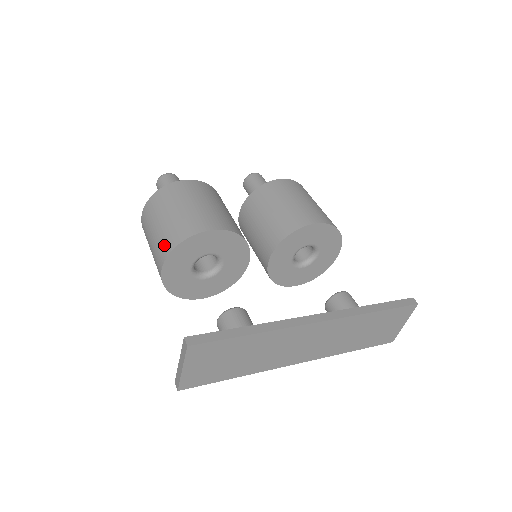
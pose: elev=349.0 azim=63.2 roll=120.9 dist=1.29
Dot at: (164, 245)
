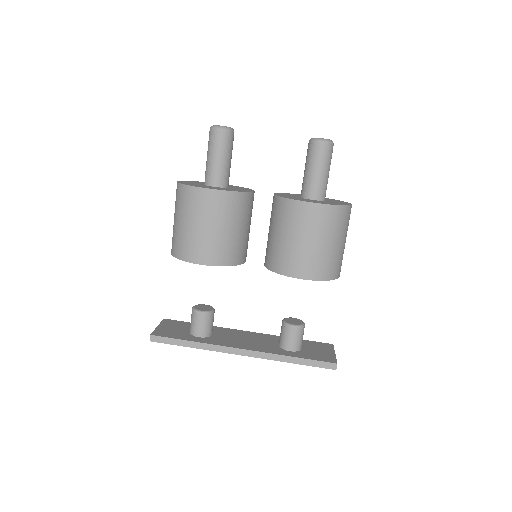
Dot at: (172, 243)
